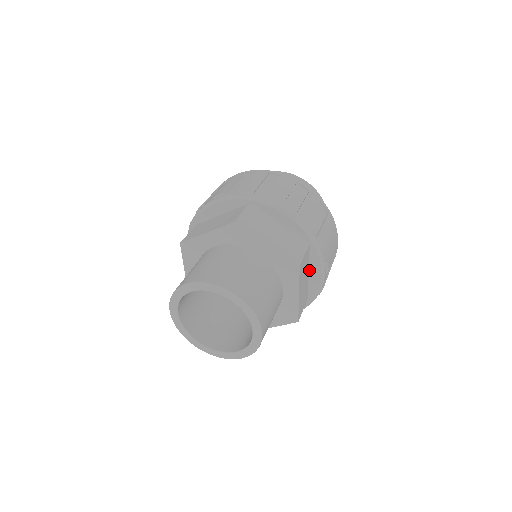
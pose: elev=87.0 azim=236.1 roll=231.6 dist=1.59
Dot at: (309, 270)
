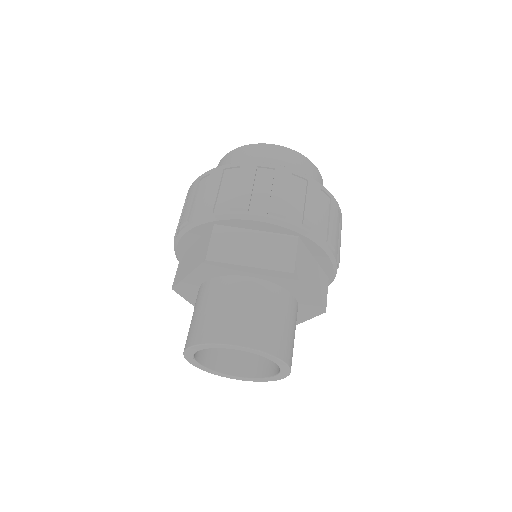
Dot at: (313, 256)
